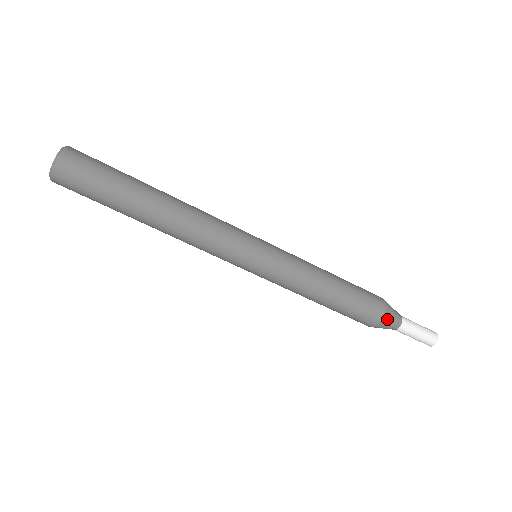
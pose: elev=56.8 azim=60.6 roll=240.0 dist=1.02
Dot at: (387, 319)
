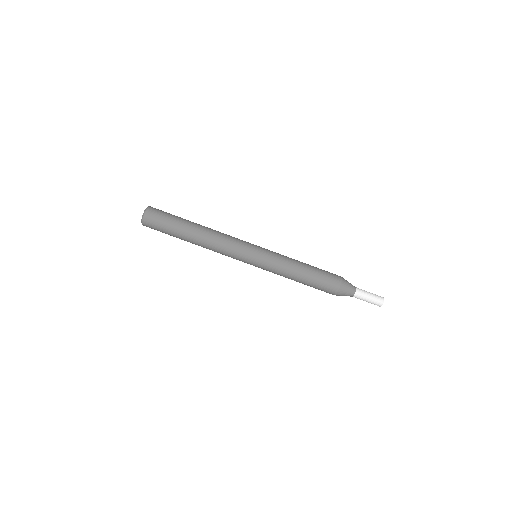
Dot at: (344, 286)
